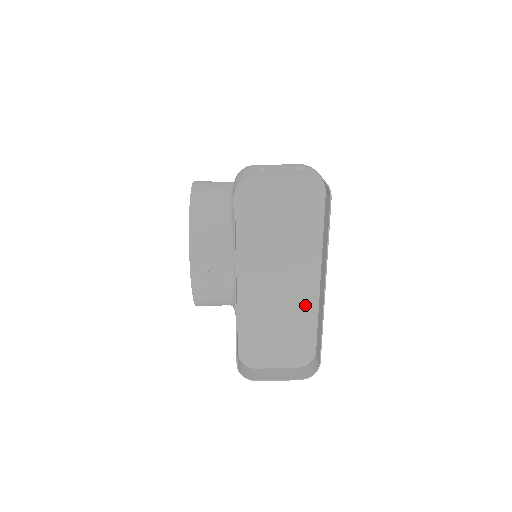
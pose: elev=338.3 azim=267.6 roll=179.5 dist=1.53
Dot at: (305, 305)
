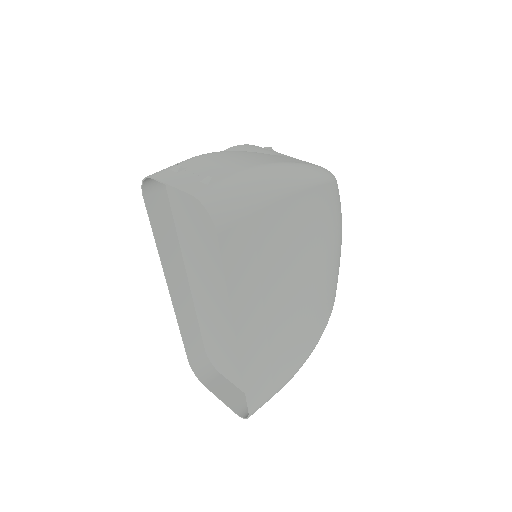
Dot at: occluded
